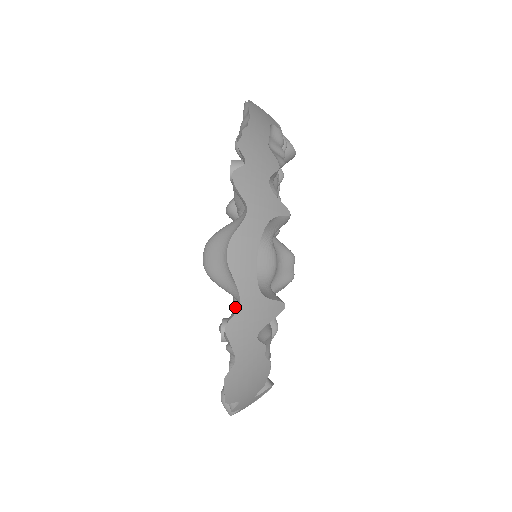
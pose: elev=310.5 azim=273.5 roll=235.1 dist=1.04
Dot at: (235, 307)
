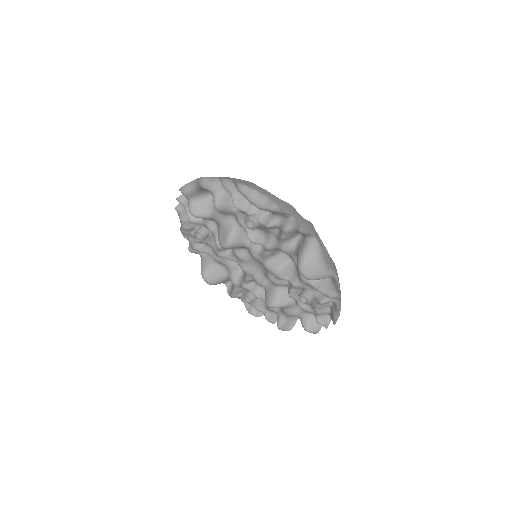
Dot at: (313, 284)
